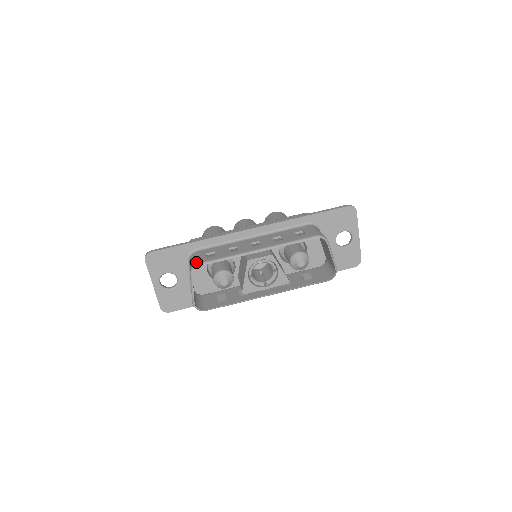
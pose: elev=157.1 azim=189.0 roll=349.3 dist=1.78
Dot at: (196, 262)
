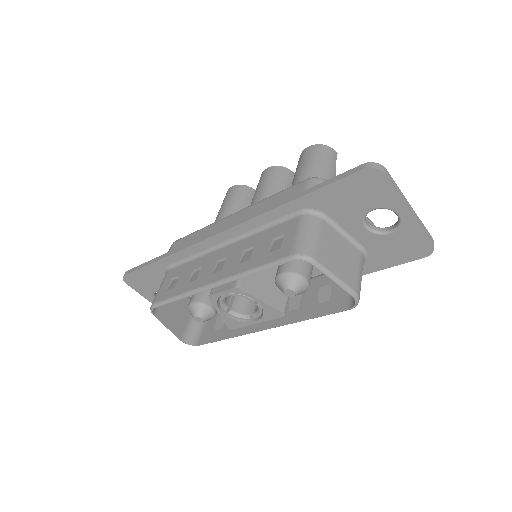
Dot at: (153, 300)
